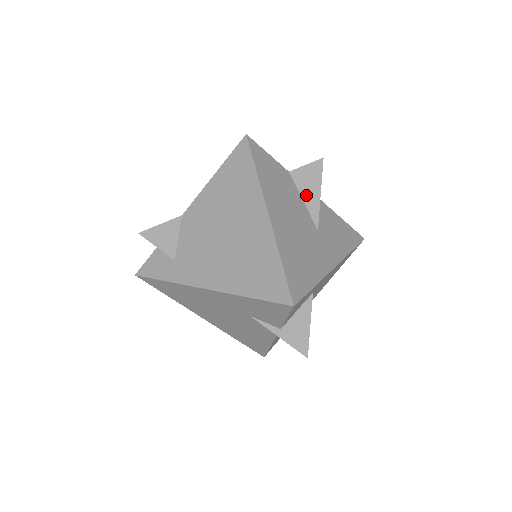
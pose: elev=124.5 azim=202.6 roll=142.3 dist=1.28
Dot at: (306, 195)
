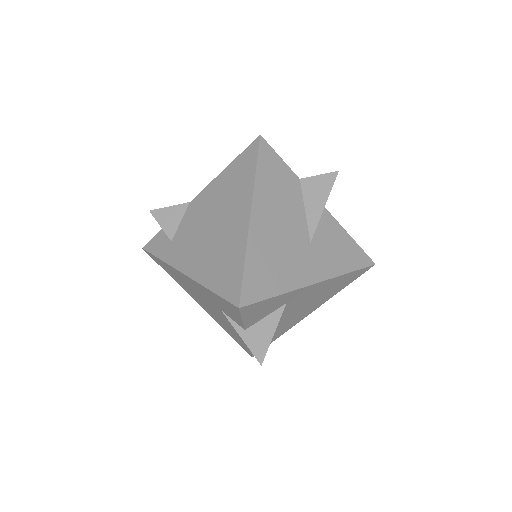
Dot at: (309, 205)
